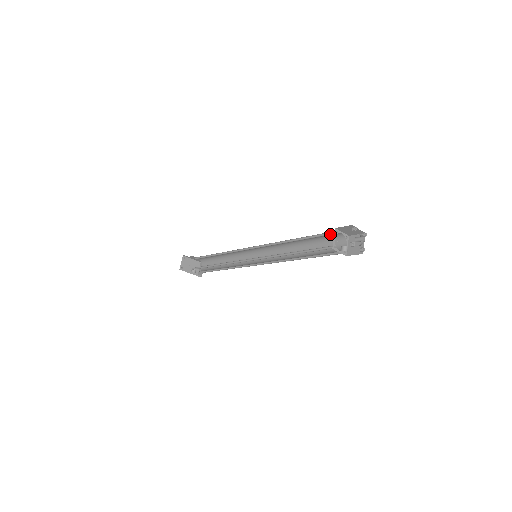
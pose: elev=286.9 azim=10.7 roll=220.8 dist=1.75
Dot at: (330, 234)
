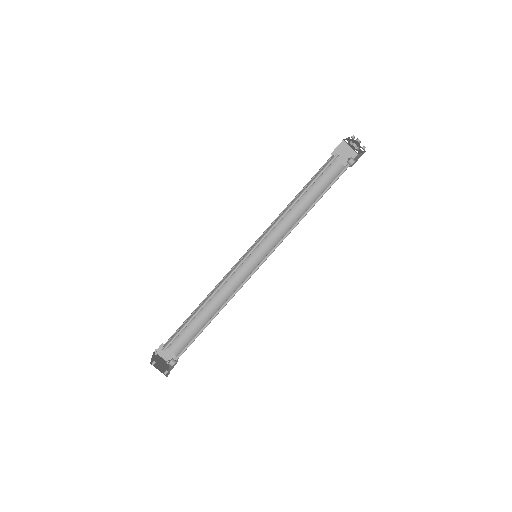
Dot at: (332, 161)
